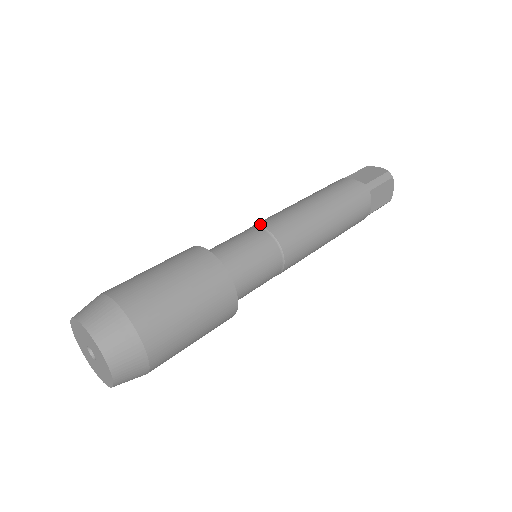
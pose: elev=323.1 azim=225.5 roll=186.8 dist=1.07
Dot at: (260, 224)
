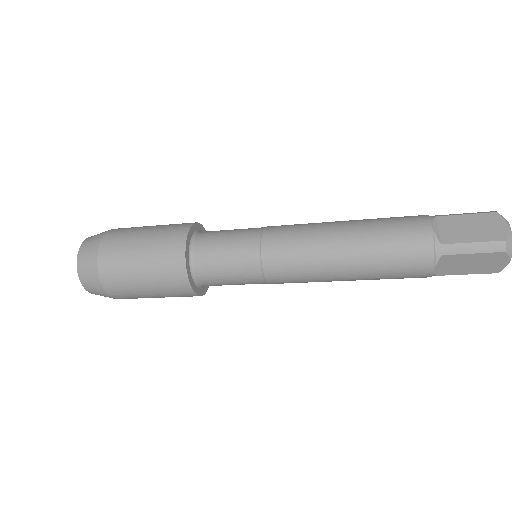
Dot at: occluded
